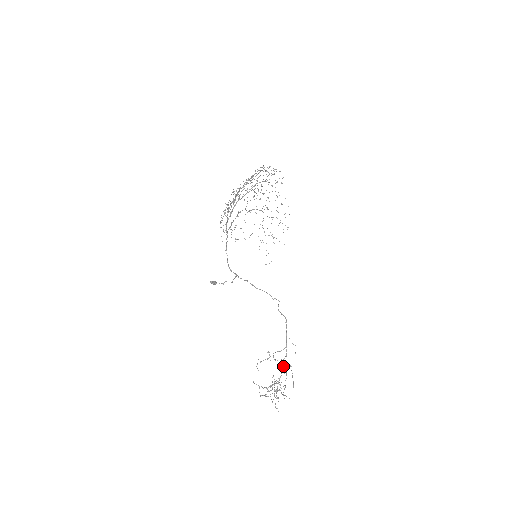
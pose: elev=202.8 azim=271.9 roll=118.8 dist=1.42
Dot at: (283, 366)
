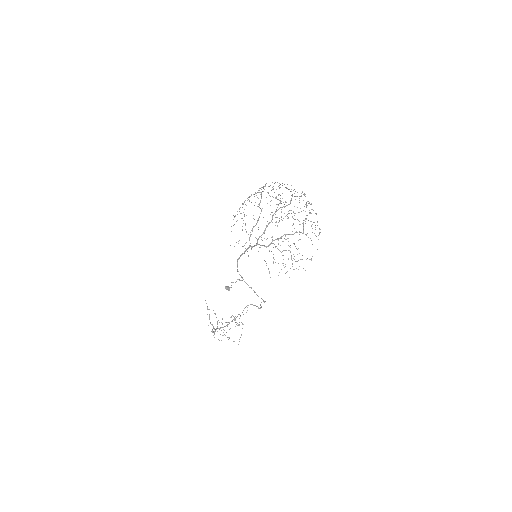
Dot at: occluded
